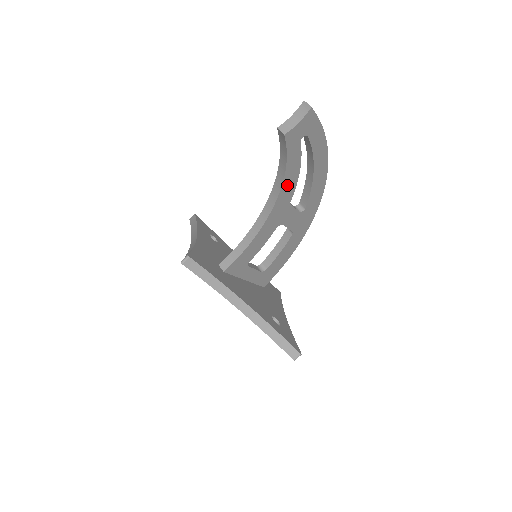
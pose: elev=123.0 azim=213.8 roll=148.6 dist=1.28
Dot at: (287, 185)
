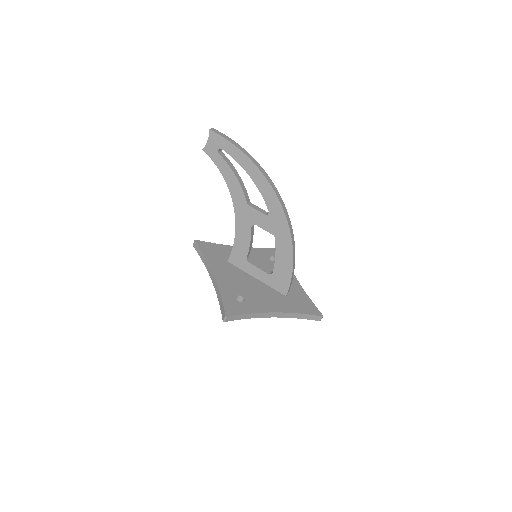
Dot at: (233, 188)
